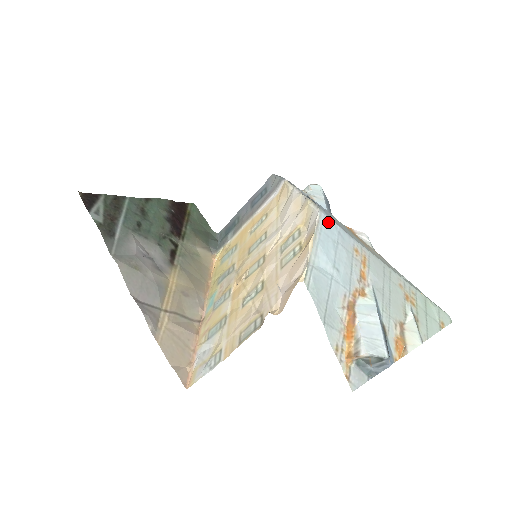
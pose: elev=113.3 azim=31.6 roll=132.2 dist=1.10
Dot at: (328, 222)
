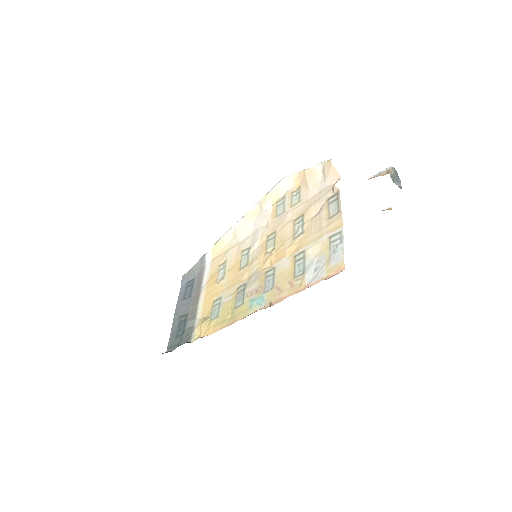
Dot at: occluded
